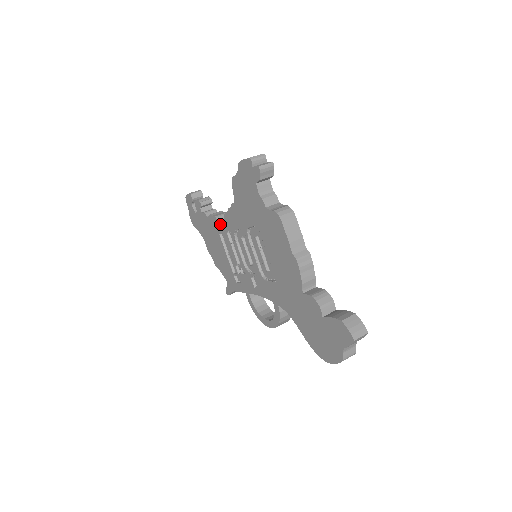
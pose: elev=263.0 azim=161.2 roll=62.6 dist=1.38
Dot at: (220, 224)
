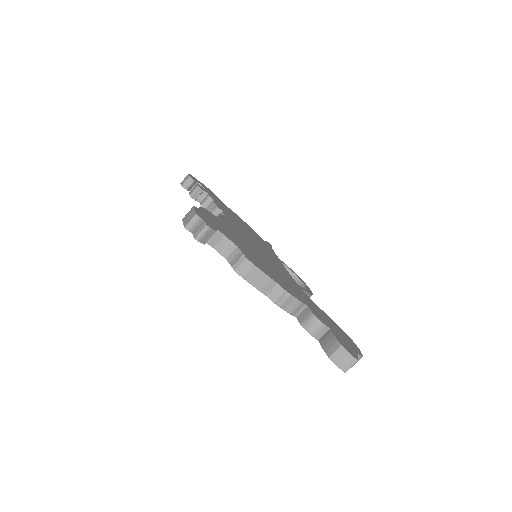
Dot at: occluded
